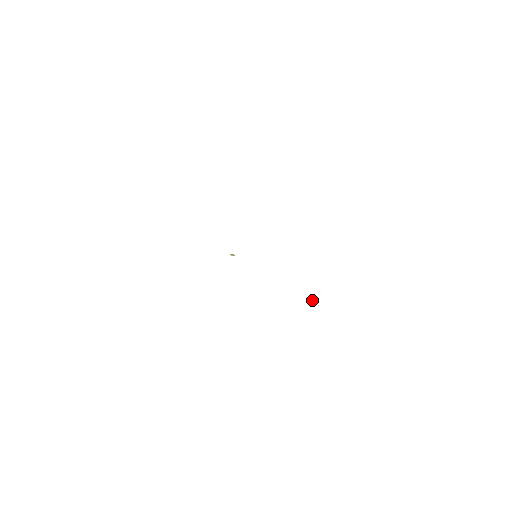
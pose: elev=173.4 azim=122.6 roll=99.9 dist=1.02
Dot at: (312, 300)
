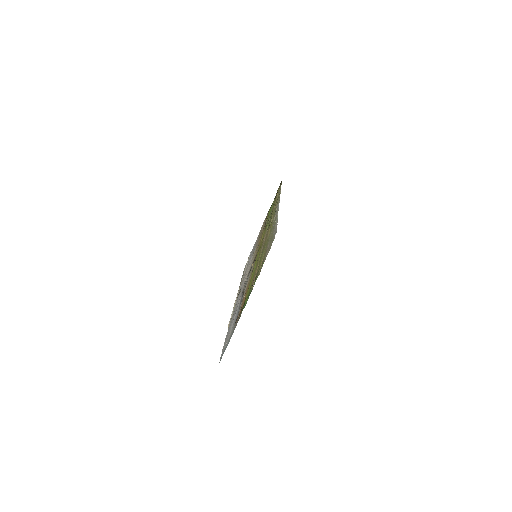
Dot at: (247, 267)
